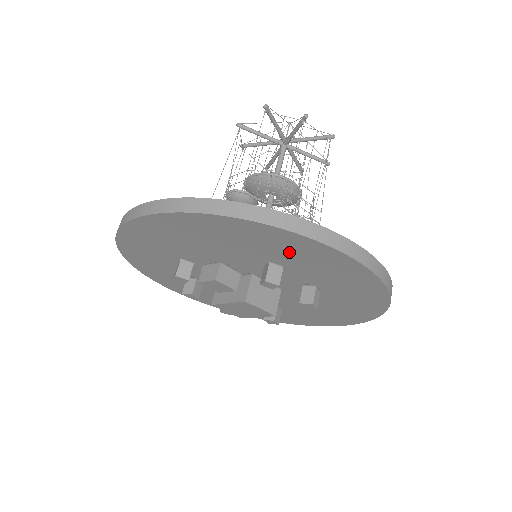
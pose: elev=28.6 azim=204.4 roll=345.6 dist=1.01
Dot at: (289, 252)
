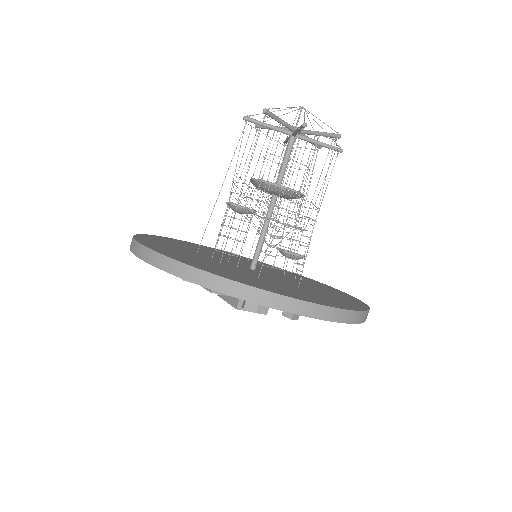
Dot at: occluded
